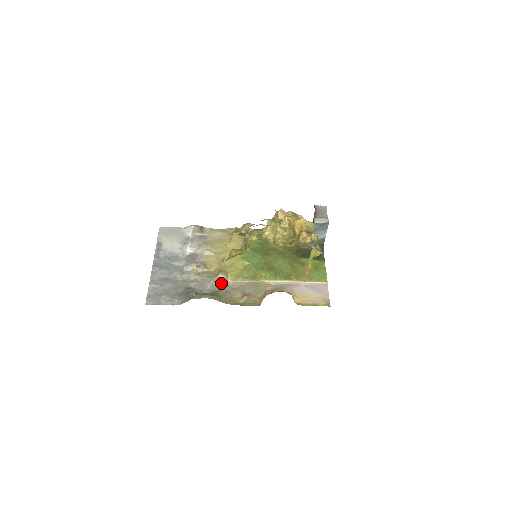
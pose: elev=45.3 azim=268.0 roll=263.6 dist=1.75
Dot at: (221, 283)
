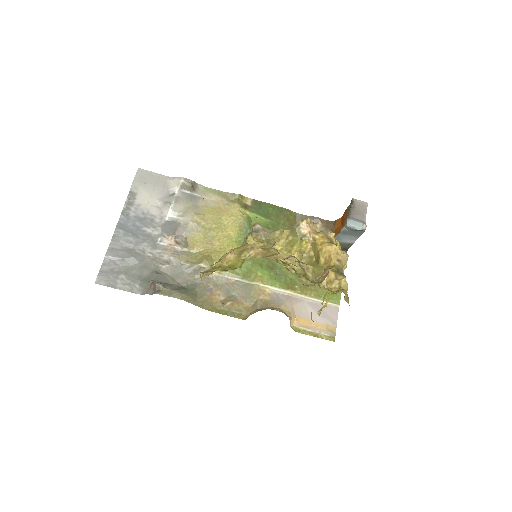
Dot at: occluded
